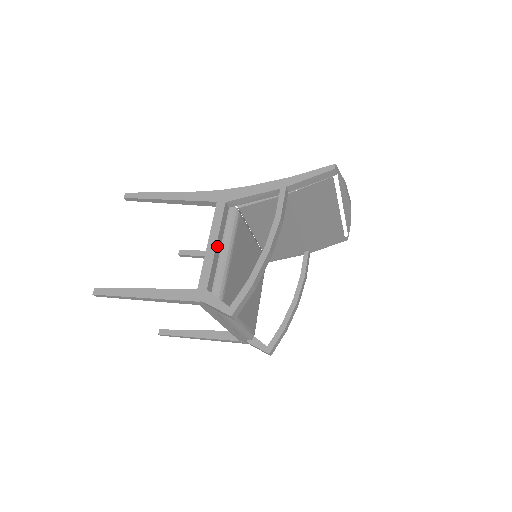
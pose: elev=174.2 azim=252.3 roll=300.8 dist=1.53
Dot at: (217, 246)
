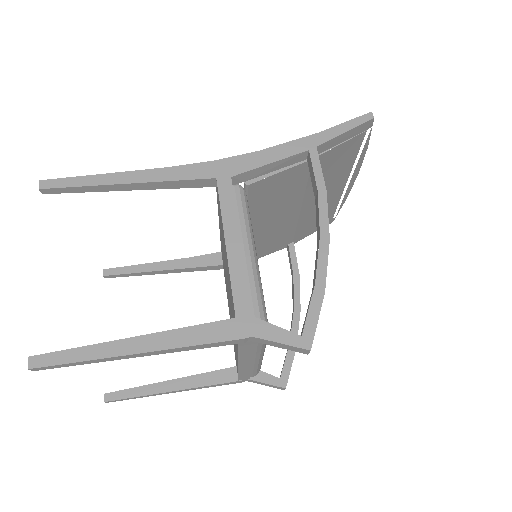
Dot at: (241, 245)
